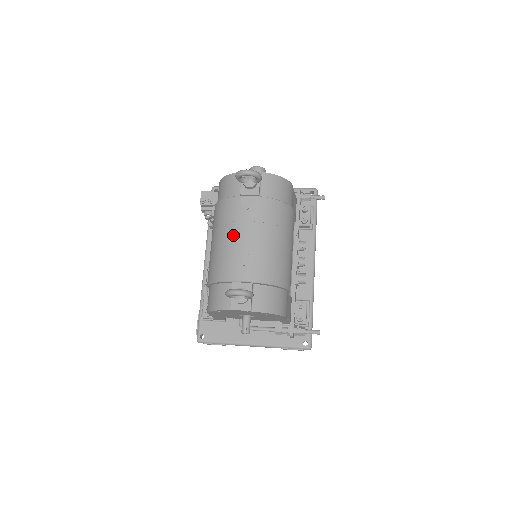
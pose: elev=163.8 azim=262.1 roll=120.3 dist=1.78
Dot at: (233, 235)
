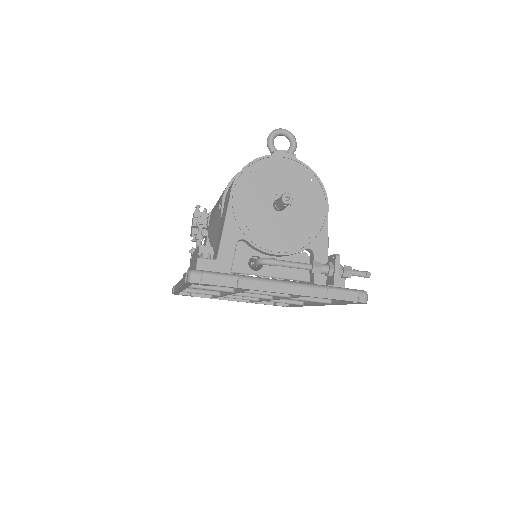
Dot at: occluded
